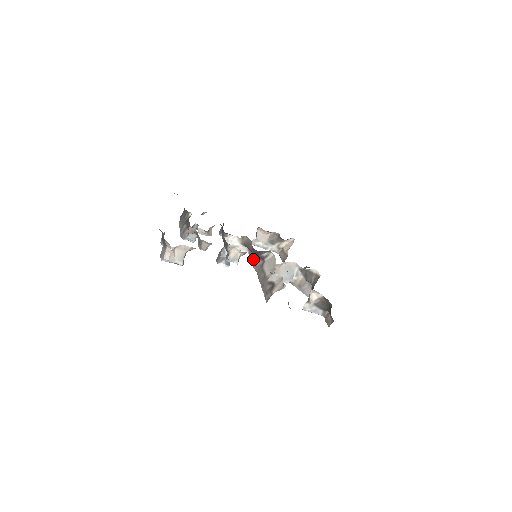
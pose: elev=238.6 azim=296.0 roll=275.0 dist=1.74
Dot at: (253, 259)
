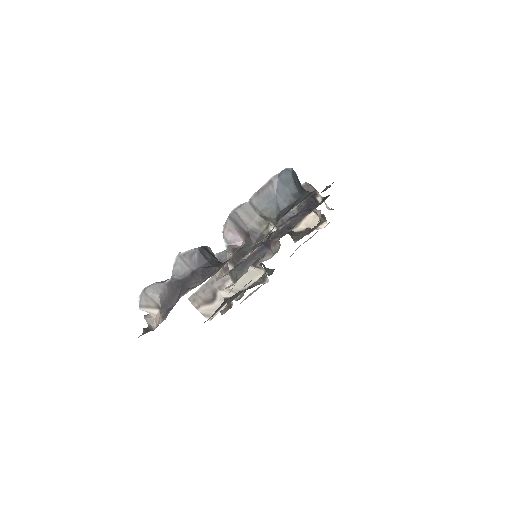
Dot at: occluded
